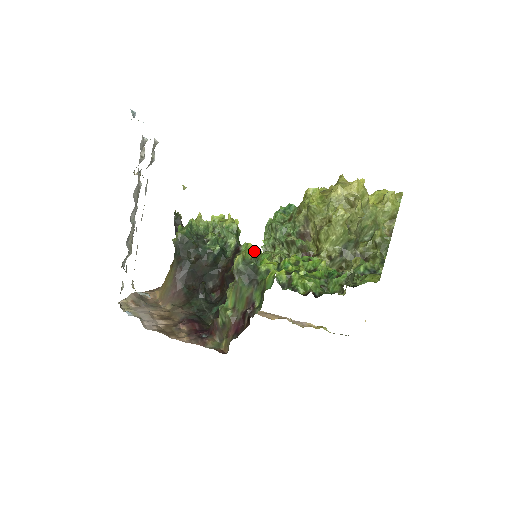
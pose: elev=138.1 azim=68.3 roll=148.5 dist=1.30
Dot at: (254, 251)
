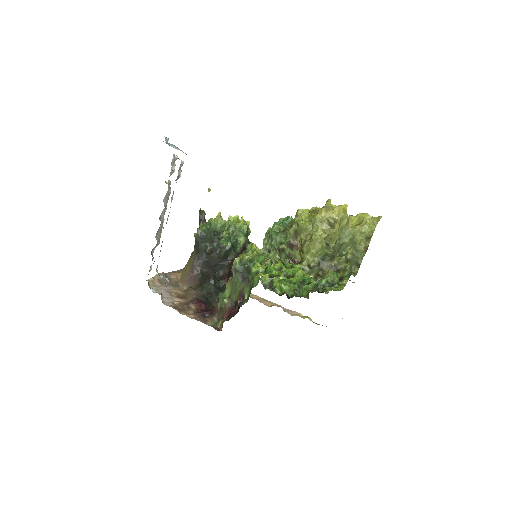
Dot at: (250, 255)
